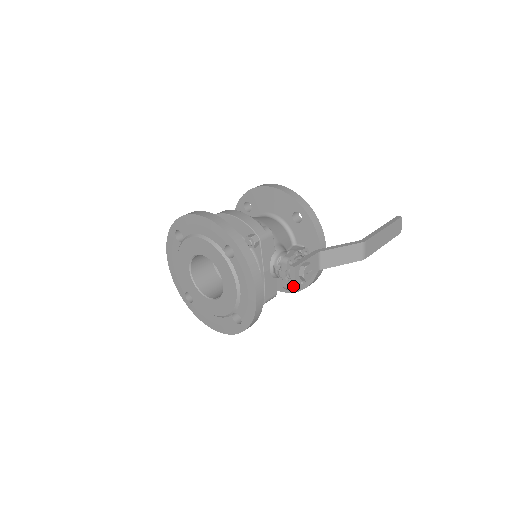
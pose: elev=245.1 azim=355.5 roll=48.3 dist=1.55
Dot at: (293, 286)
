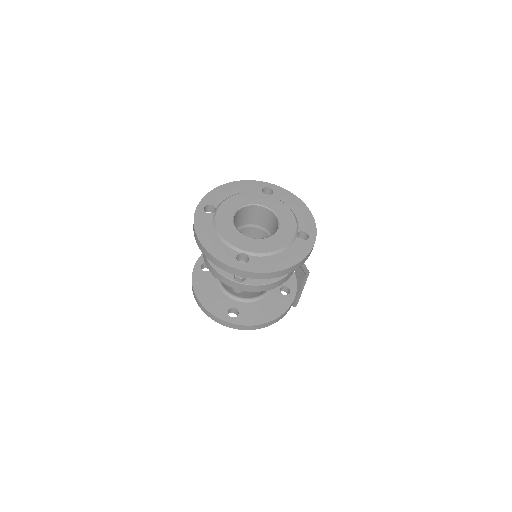
Dot at: occluded
